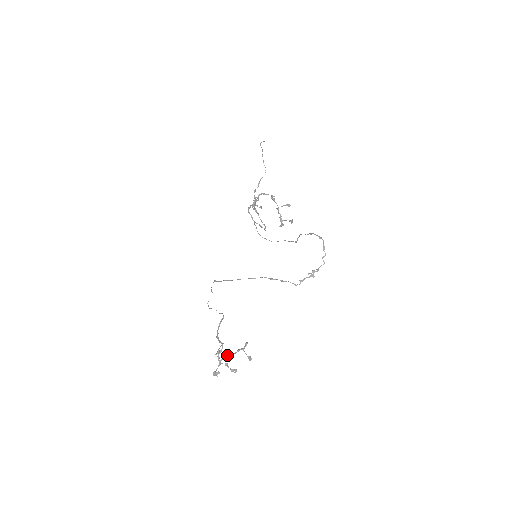
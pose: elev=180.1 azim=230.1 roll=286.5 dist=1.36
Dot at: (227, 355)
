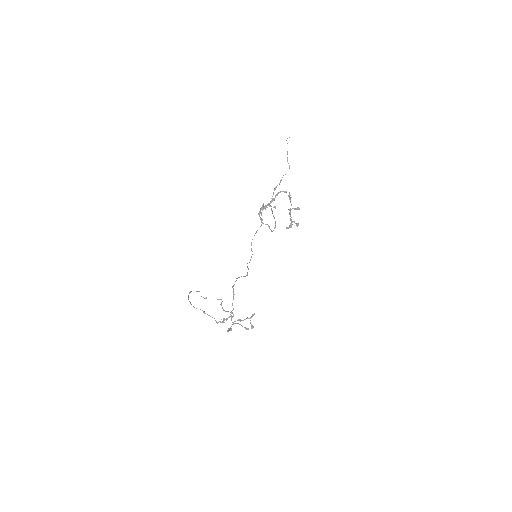
Dot at: (237, 320)
